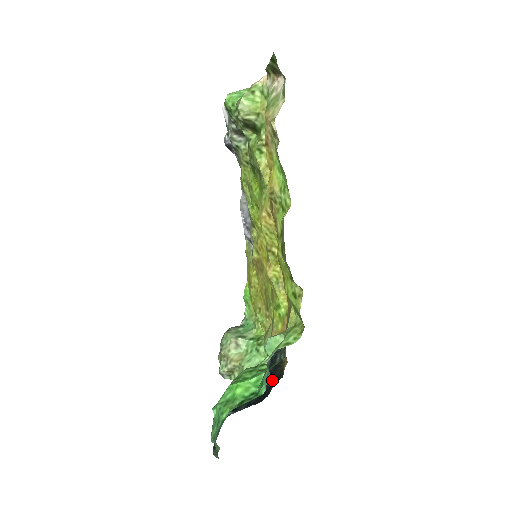
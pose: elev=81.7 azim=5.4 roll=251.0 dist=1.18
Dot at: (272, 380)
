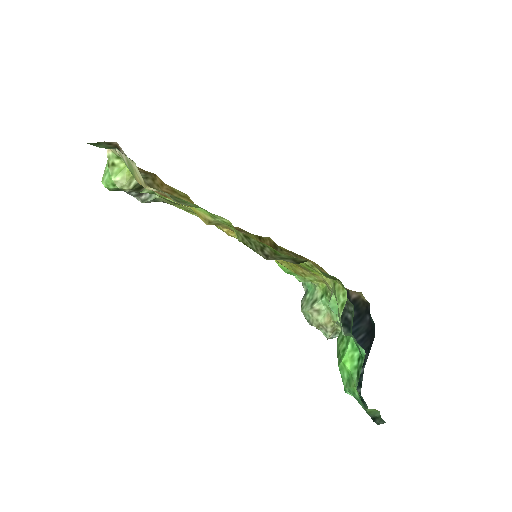
Dot at: (365, 317)
